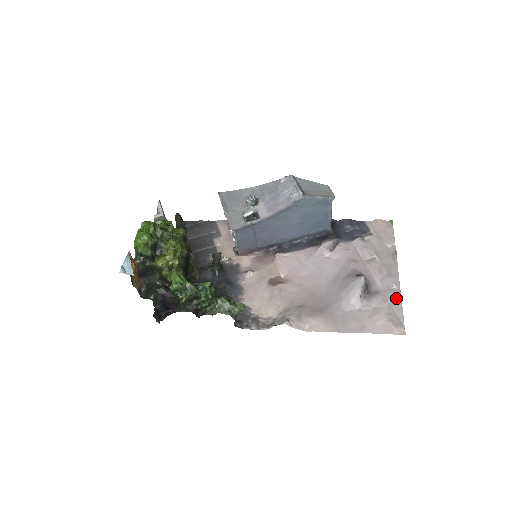
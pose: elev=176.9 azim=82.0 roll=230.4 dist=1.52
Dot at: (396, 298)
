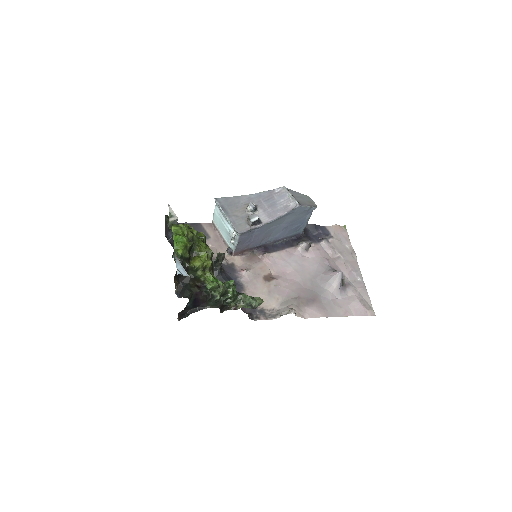
Dot at: (363, 288)
